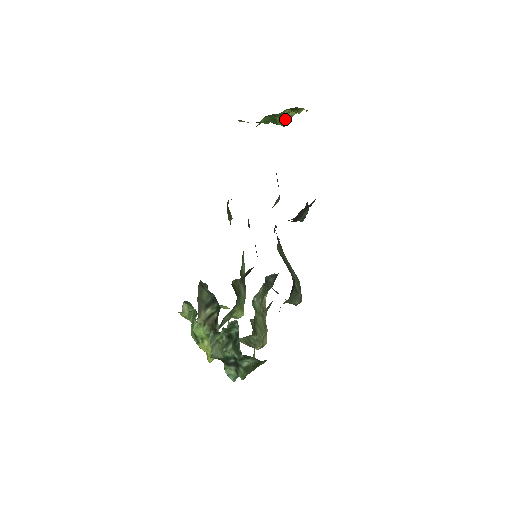
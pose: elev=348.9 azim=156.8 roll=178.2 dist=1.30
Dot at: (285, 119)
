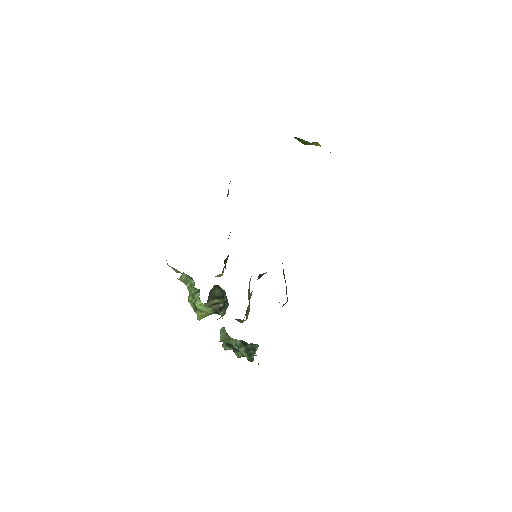
Dot at: (309, 143)
